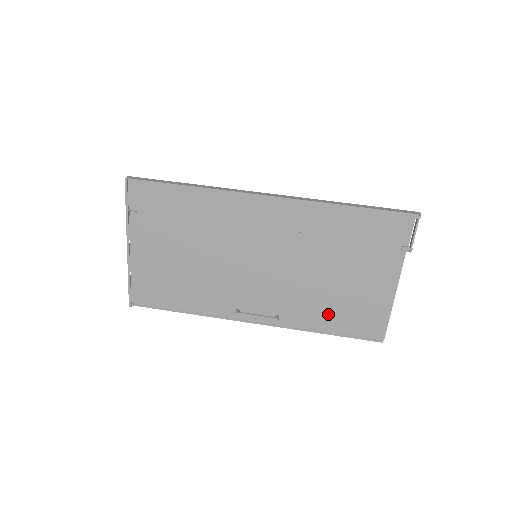
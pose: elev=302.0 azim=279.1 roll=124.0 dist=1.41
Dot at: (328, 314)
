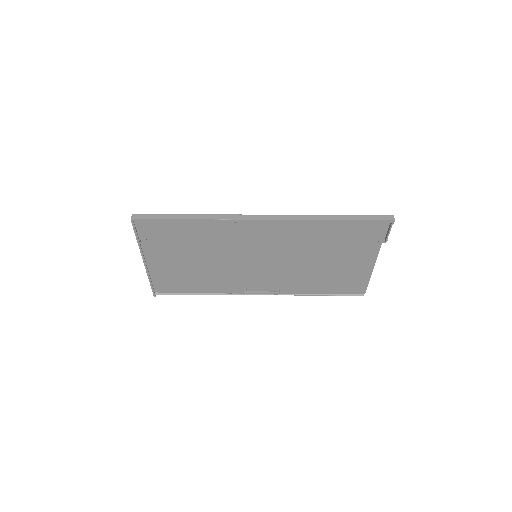
Dot at: (319, 284)
